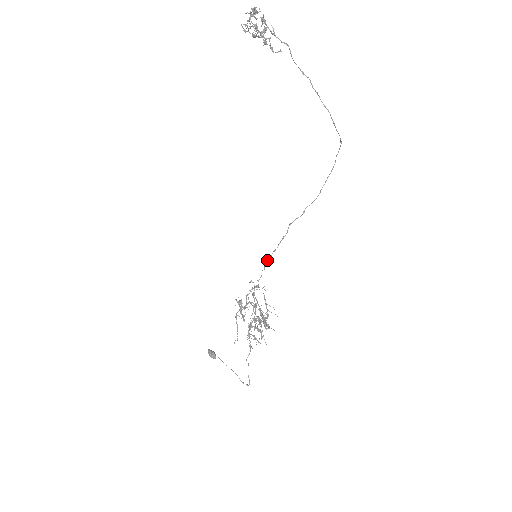
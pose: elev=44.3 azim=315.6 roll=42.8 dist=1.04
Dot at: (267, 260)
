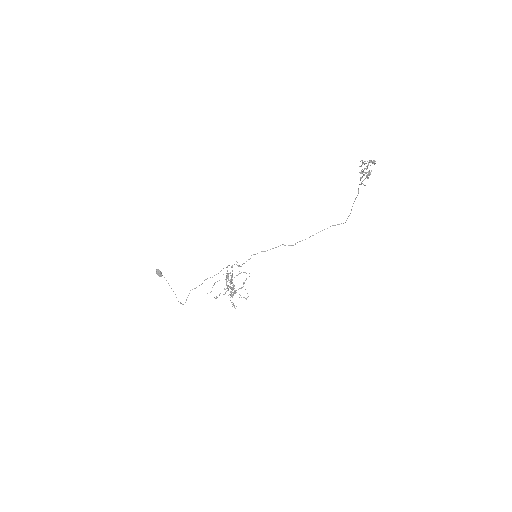
Dot at: (254, 254)
